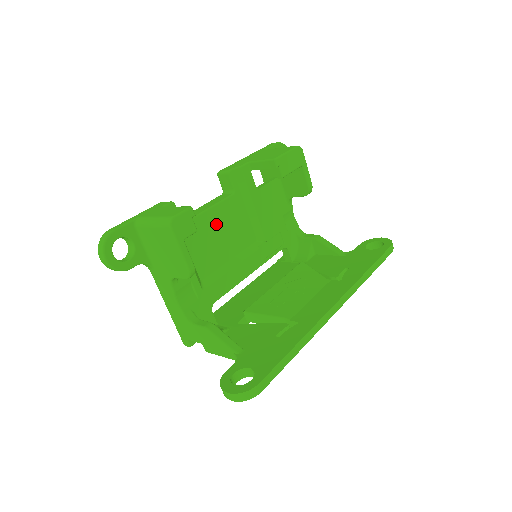
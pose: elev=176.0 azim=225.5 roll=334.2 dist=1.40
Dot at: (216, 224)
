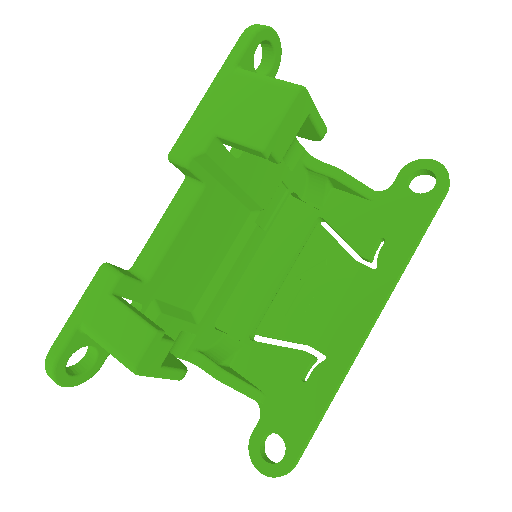
Dot at: (191, 245)
